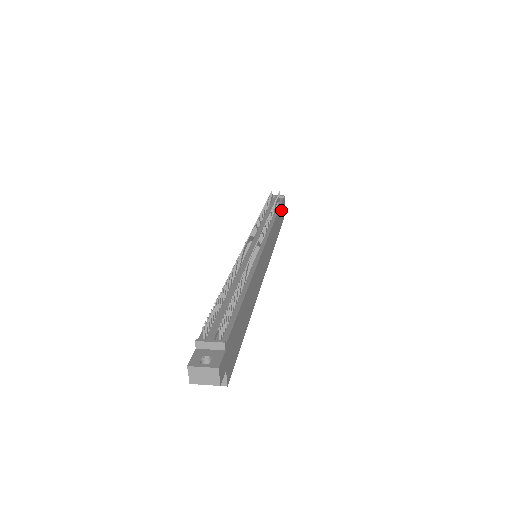
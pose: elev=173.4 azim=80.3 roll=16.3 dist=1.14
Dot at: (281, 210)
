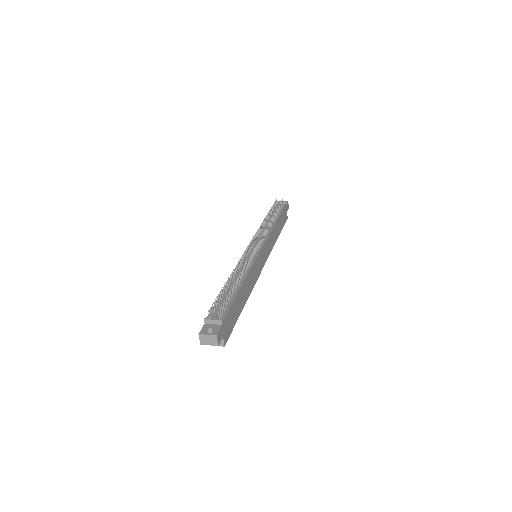
Dot at: (283, 215)
